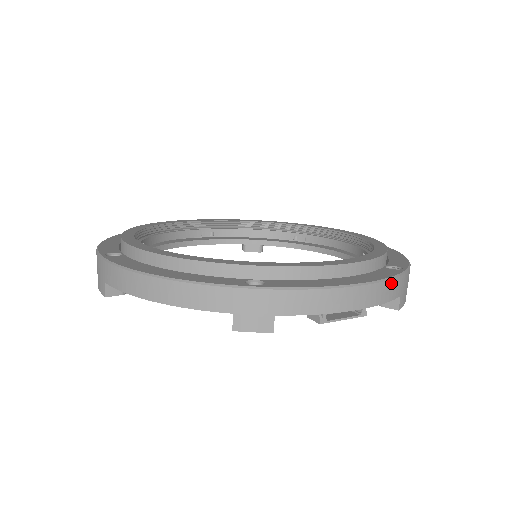
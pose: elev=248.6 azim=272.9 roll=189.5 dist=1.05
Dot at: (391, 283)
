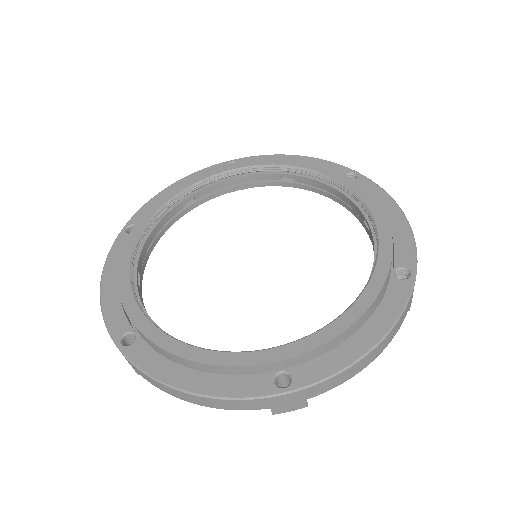
Dot at: (404, 313)
